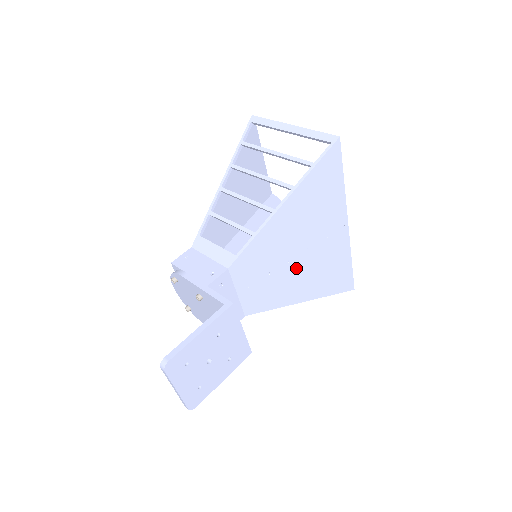
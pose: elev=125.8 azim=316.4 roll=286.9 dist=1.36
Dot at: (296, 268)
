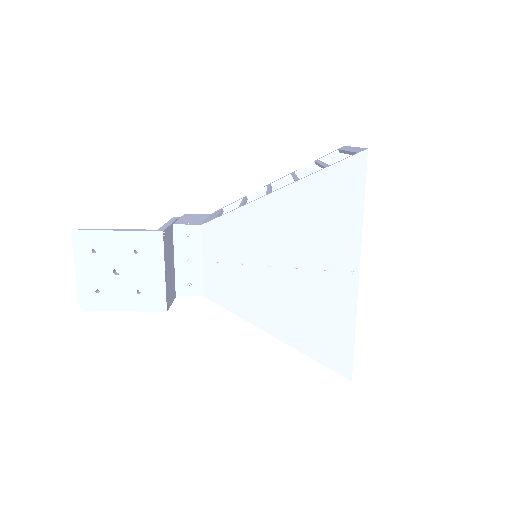
Dot at: (276, 282)
